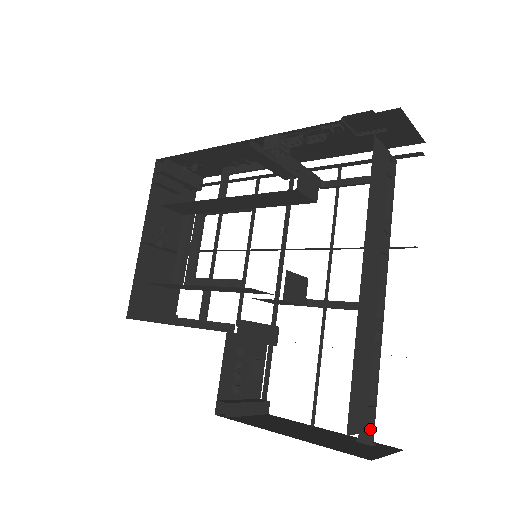
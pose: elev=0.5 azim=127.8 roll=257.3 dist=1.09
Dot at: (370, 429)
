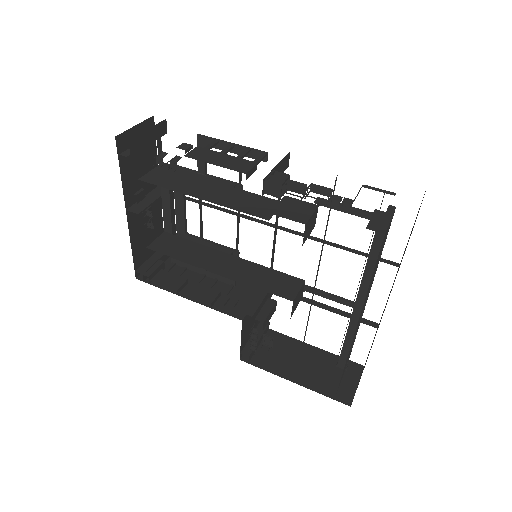
Dot at: occluded
